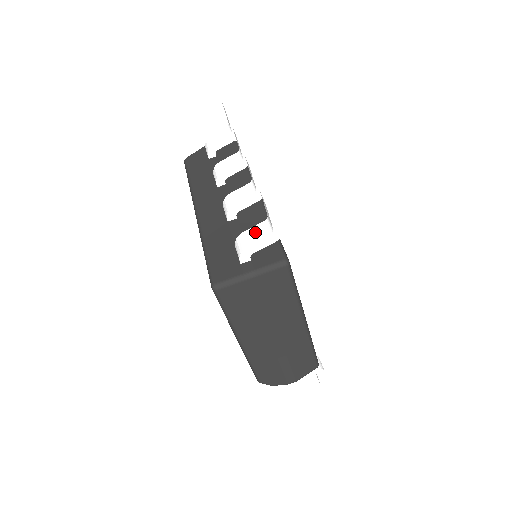
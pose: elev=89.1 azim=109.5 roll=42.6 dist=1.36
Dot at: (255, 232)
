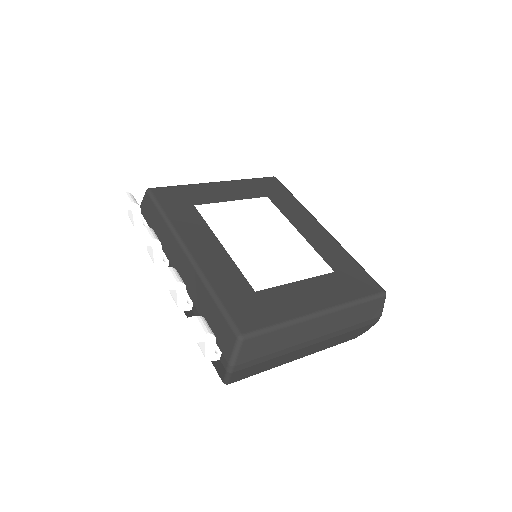
Dot at: occluded
